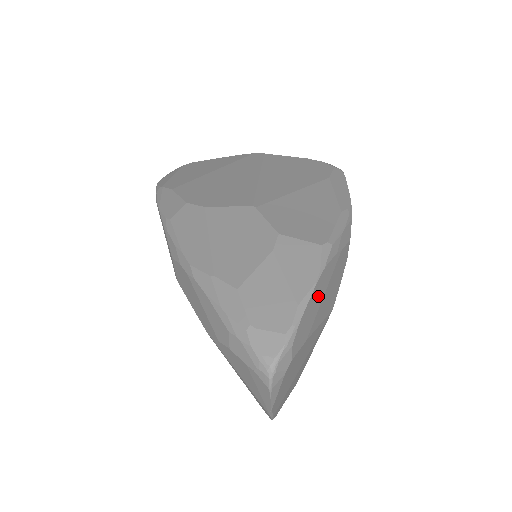
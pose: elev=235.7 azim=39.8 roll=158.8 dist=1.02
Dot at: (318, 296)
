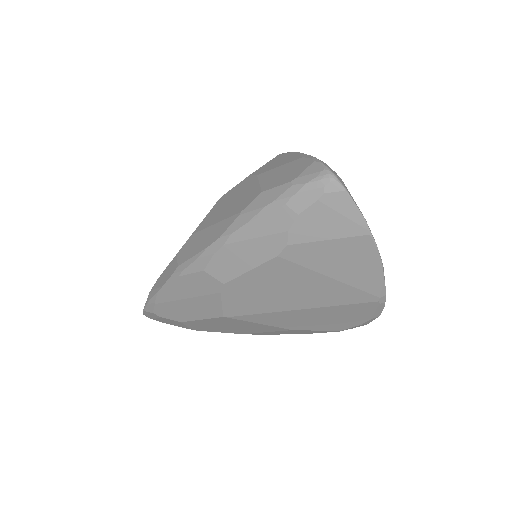
Dot at: occluded
